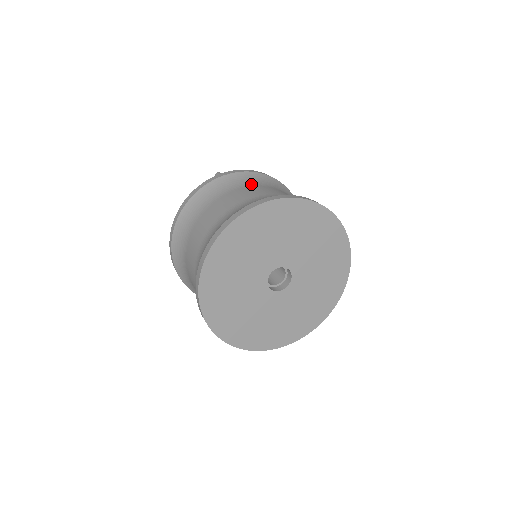
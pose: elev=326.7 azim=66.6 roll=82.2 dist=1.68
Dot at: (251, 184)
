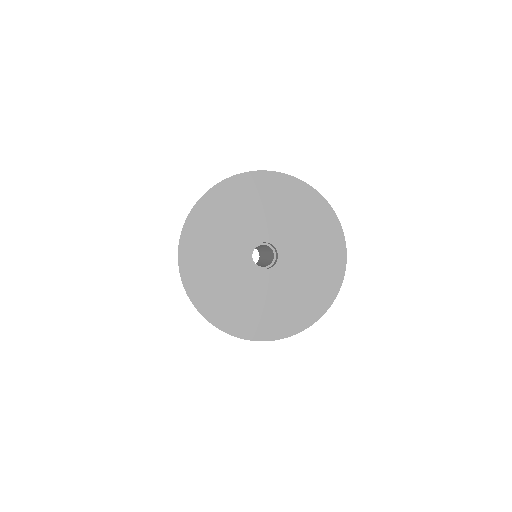
Dot at: occluded
